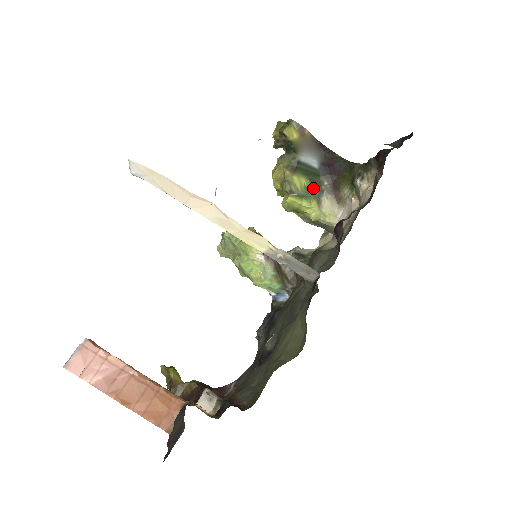
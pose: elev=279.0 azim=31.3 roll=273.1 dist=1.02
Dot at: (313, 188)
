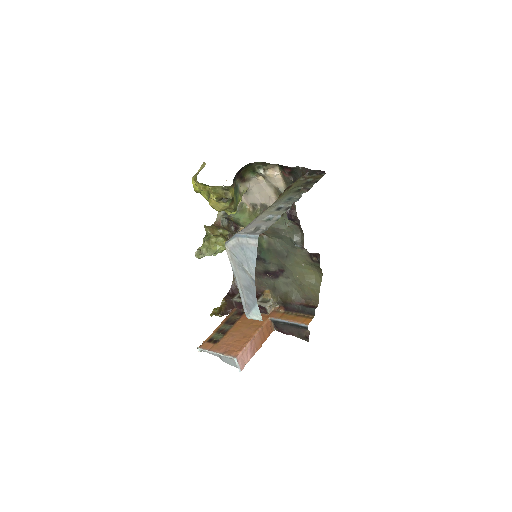
Dot at: (235, 191)
